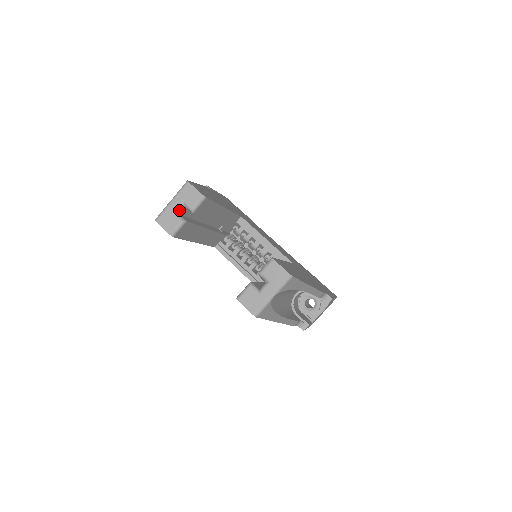
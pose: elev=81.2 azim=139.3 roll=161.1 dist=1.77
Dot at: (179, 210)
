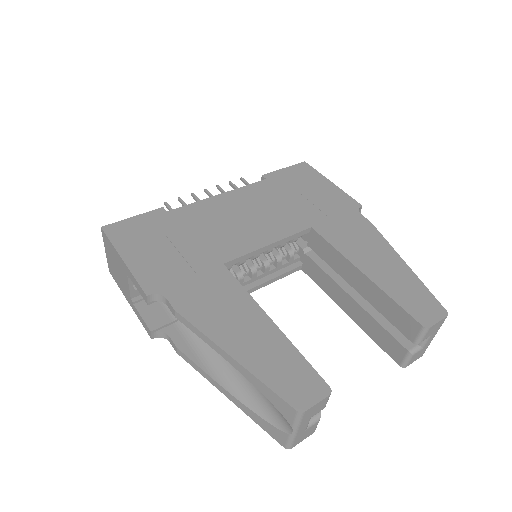
Dot at: (308, 422)
